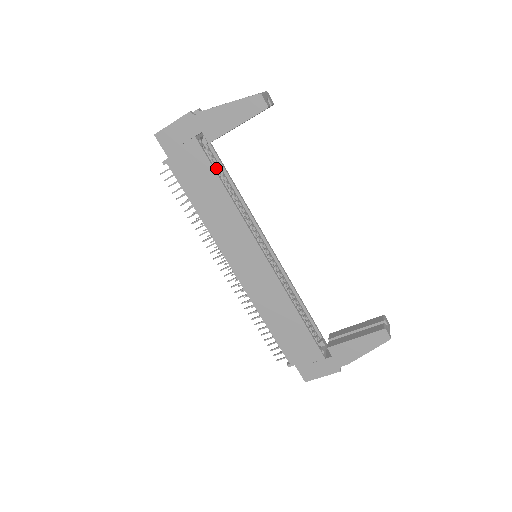
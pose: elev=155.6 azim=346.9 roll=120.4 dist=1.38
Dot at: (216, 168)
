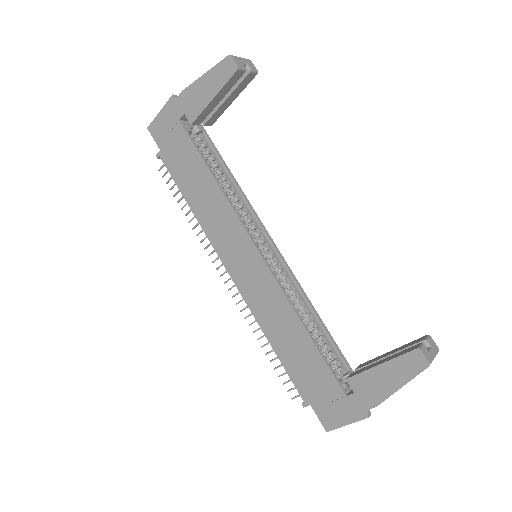
Dot at: (209, 156)
